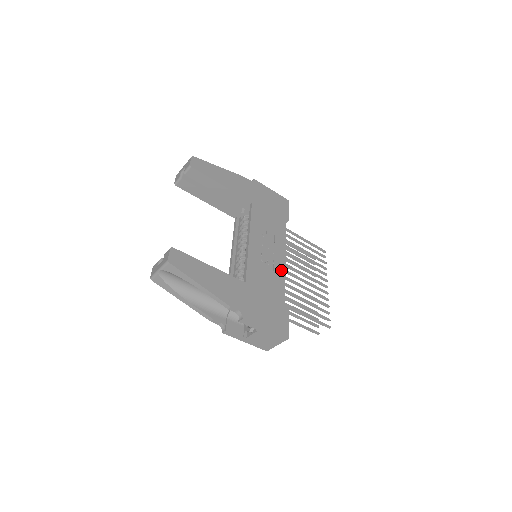
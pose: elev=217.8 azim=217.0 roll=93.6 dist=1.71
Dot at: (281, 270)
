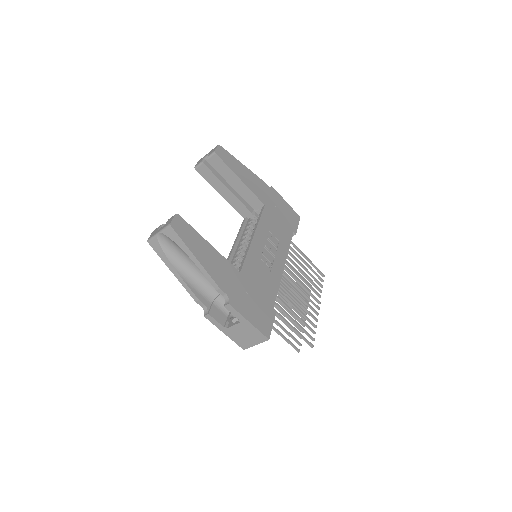
Dot at: (278, 274)
